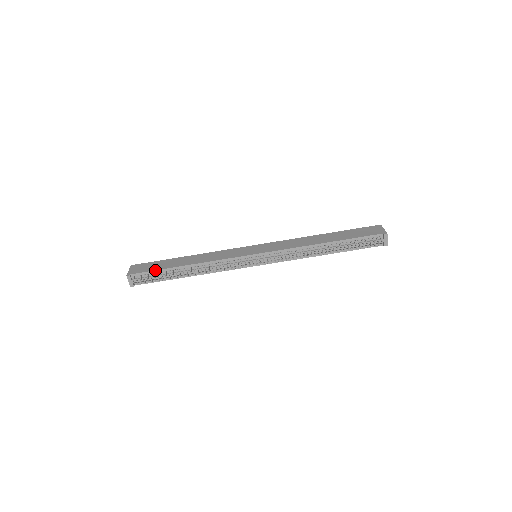
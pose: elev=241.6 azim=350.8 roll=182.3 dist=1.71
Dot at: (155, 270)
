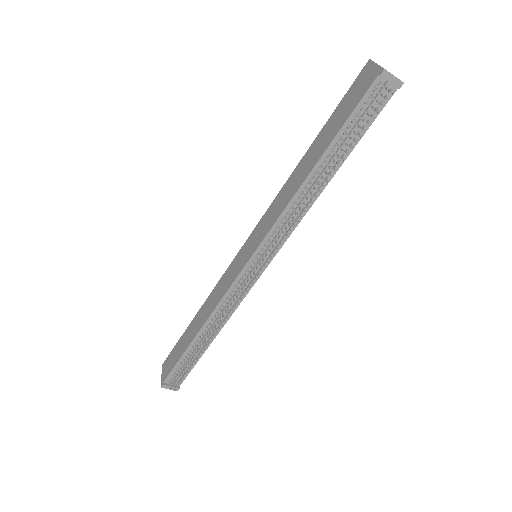
Dot at: (177, 361)
